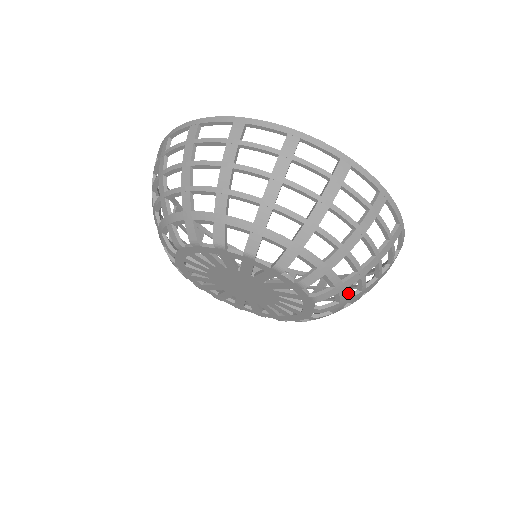
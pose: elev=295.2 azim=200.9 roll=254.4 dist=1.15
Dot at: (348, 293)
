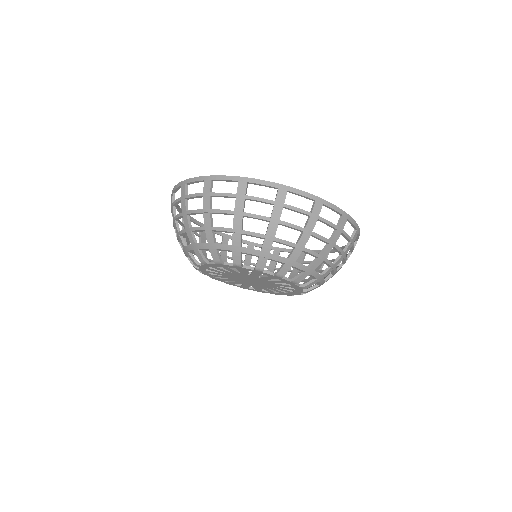
Dot at: (346, 248)
